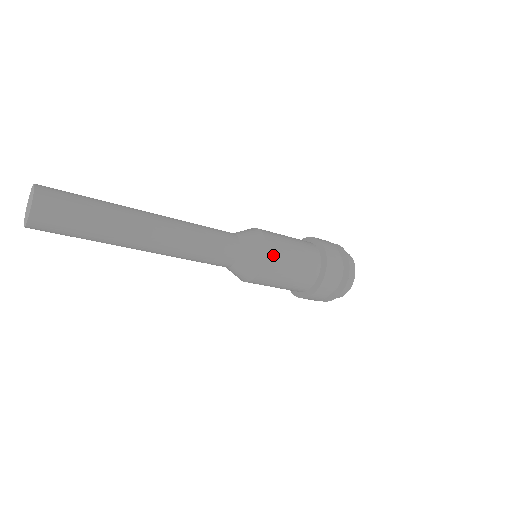
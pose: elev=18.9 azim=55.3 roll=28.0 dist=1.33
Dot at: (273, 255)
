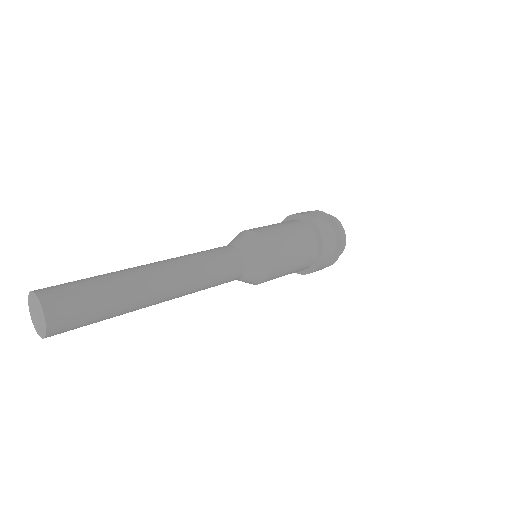
Dot at: (276, 267)
